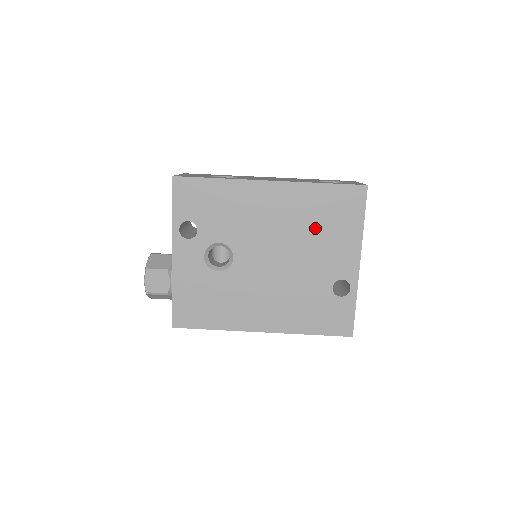
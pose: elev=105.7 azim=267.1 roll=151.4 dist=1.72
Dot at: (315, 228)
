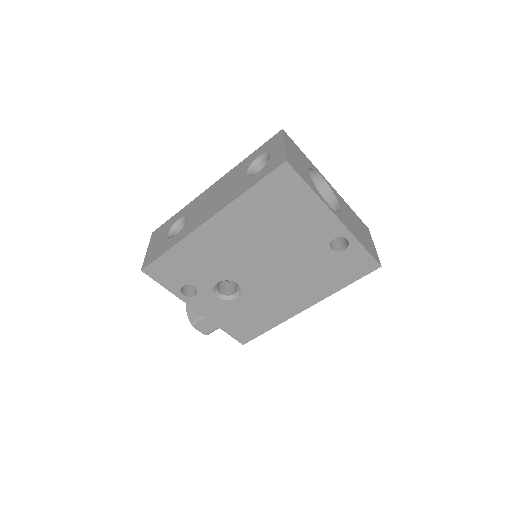
Dot at: (276, 223)
